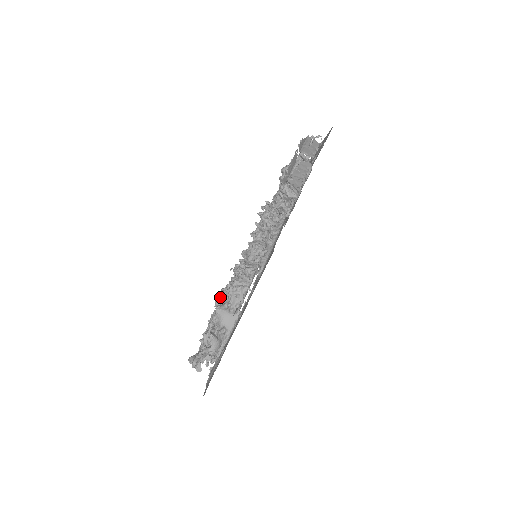
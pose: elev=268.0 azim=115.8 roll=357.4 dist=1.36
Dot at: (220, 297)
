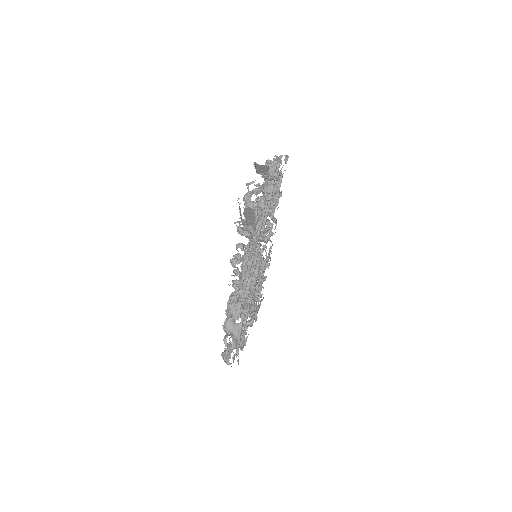
Dot at: (227, 309)
